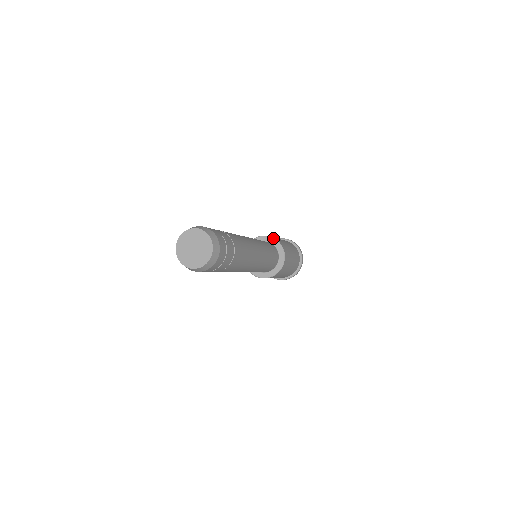
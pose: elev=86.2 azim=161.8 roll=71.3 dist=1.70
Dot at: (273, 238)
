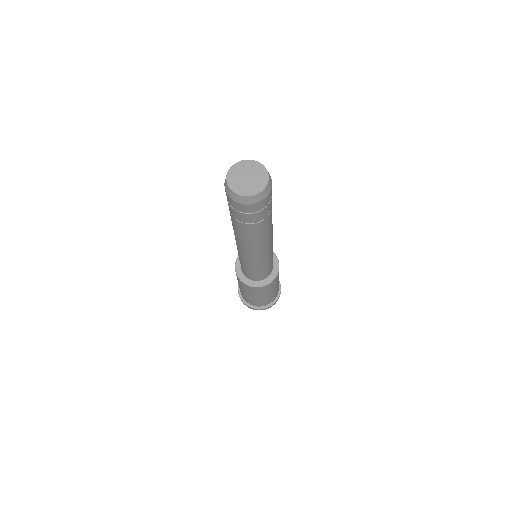
Dot at: (278, 261)
